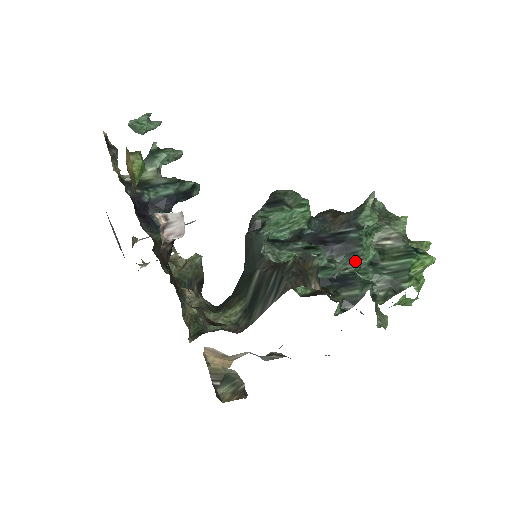
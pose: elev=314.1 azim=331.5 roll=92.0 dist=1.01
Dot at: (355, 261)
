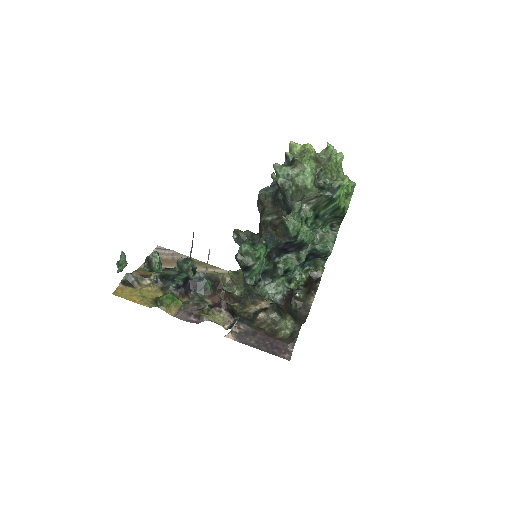
Dot at: (309, 243)
